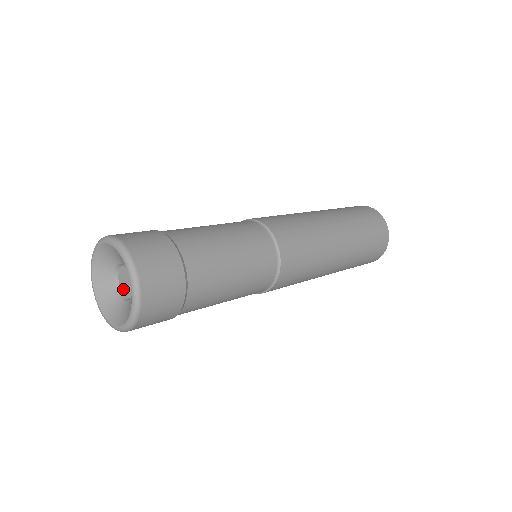
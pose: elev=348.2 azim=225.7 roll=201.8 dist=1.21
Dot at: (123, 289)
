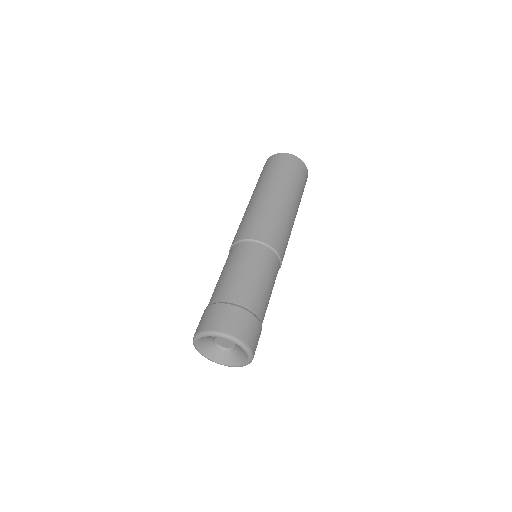
Dot at: (221, 344)
